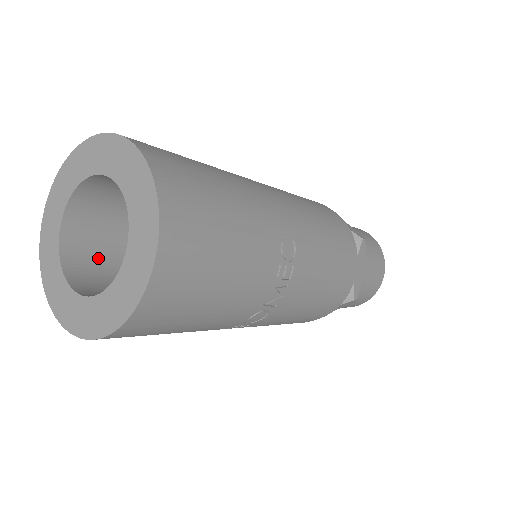
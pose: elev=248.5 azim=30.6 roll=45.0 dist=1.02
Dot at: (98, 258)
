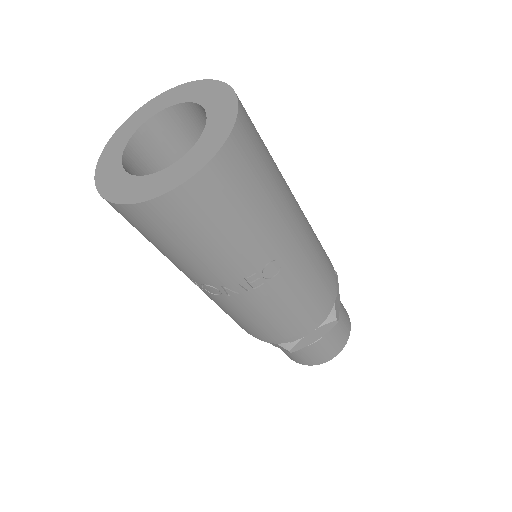
Dot at: (158, 155)
